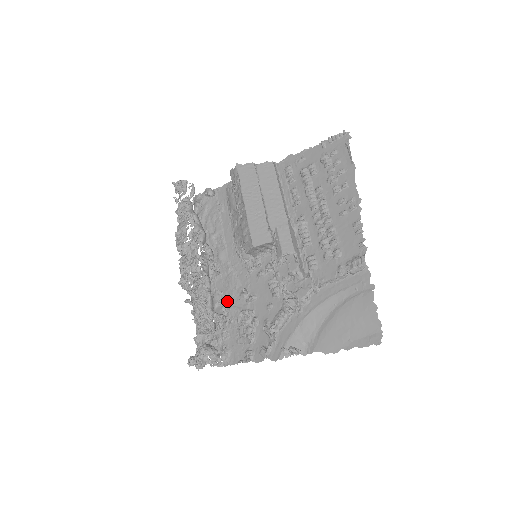
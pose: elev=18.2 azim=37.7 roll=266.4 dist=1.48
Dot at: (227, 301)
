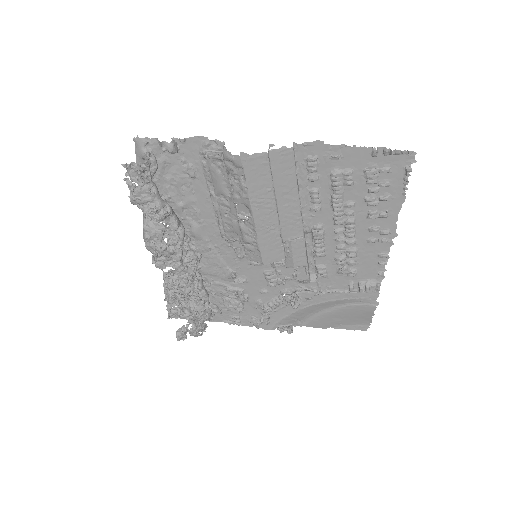
Dot at: (207, 276)
